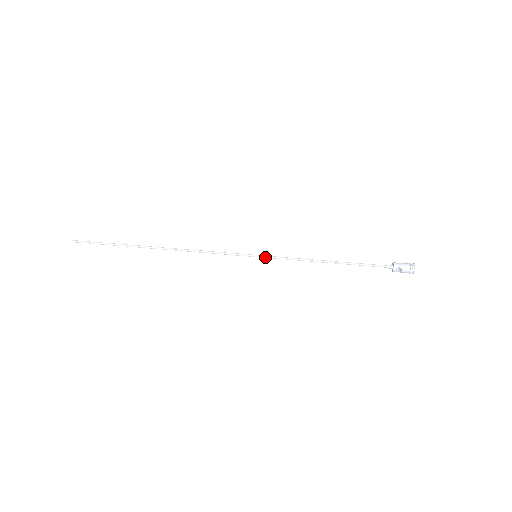
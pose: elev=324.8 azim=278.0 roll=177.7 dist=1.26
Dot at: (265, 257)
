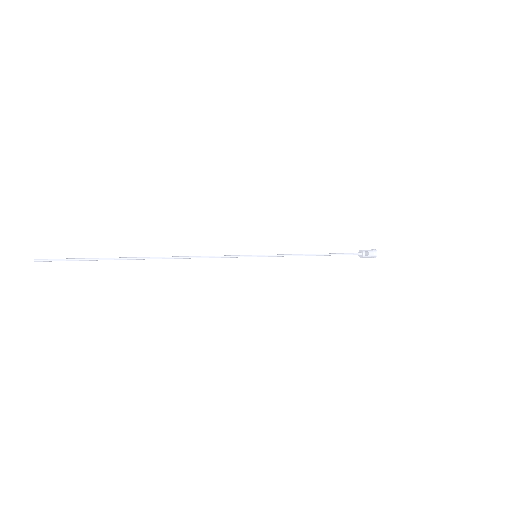
Dot at: (265, 255)
